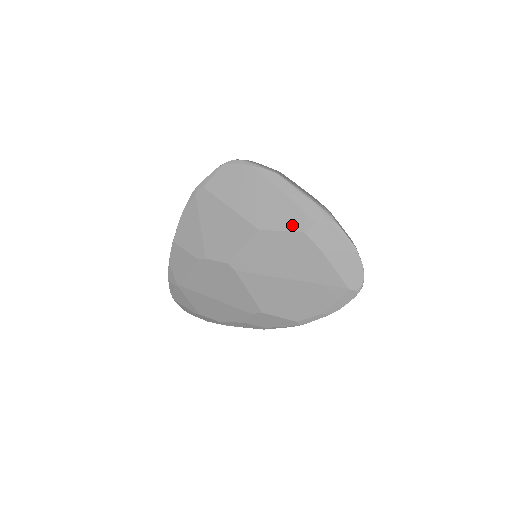
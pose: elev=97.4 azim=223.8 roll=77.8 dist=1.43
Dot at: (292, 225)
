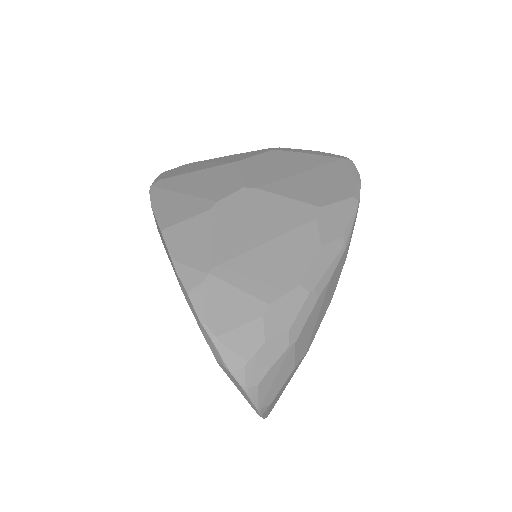
Dot at: (260, 152)
